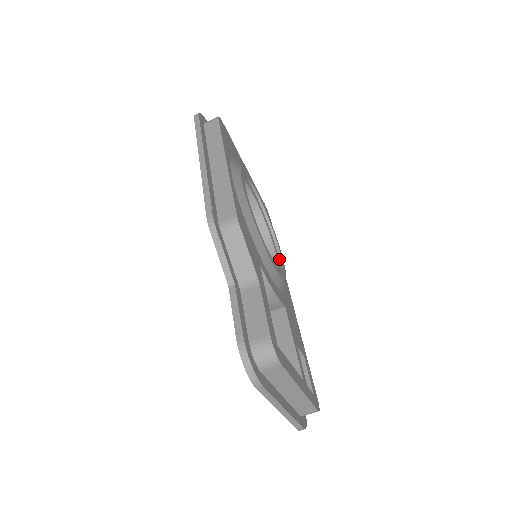
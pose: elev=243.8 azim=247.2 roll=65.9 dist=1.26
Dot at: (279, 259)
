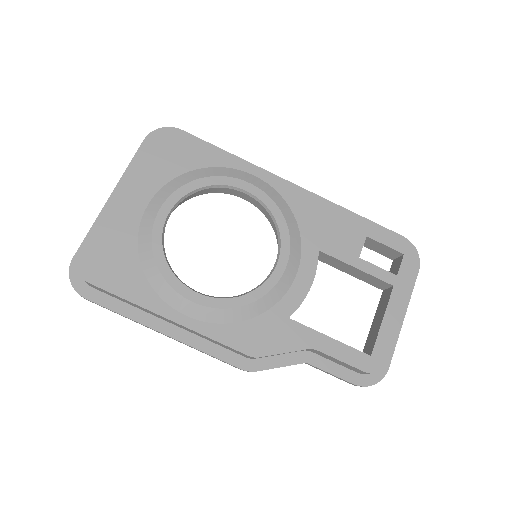
Dot at: occluded
